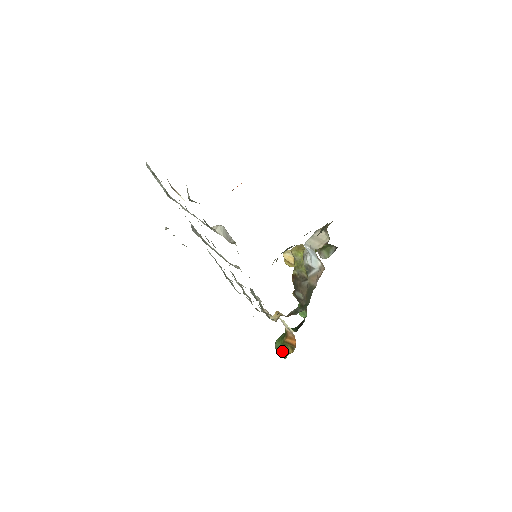
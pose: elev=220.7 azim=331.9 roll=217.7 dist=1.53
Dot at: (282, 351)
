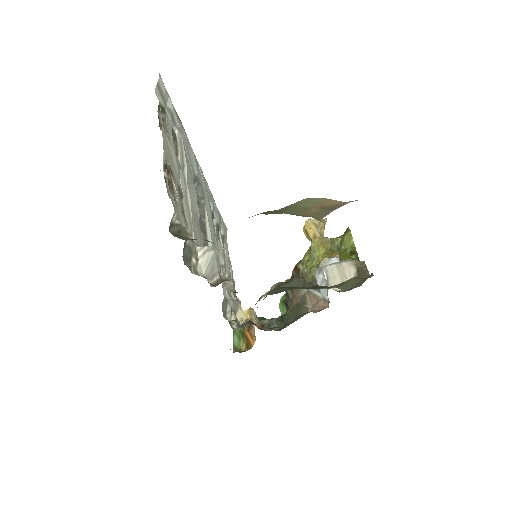
Dot at: (236, 340)
